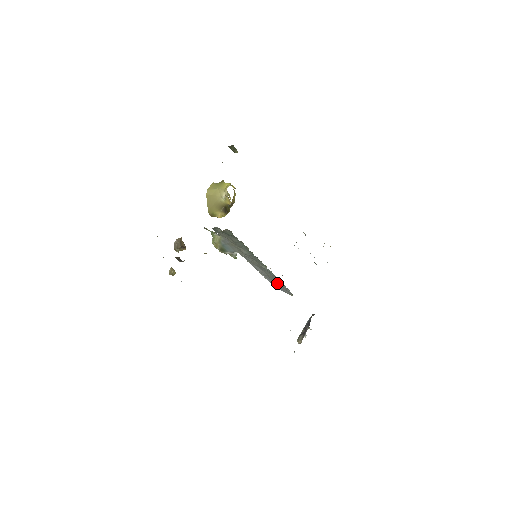
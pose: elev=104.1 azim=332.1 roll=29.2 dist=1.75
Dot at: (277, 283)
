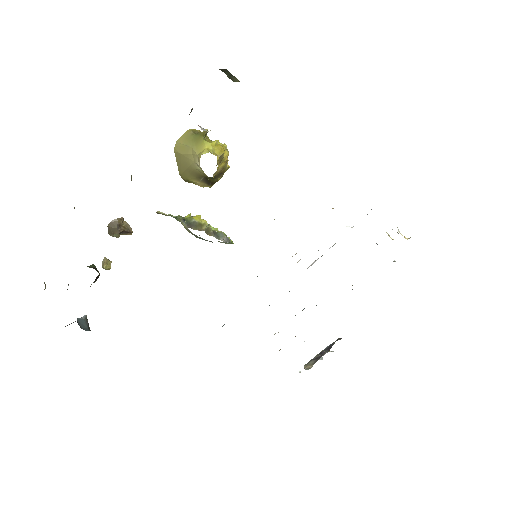
Dot at: occluded
